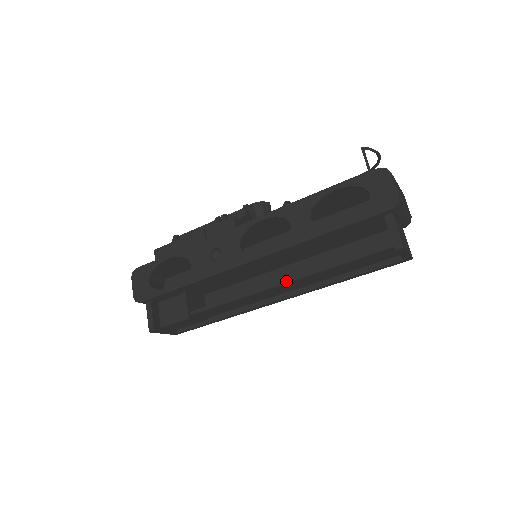
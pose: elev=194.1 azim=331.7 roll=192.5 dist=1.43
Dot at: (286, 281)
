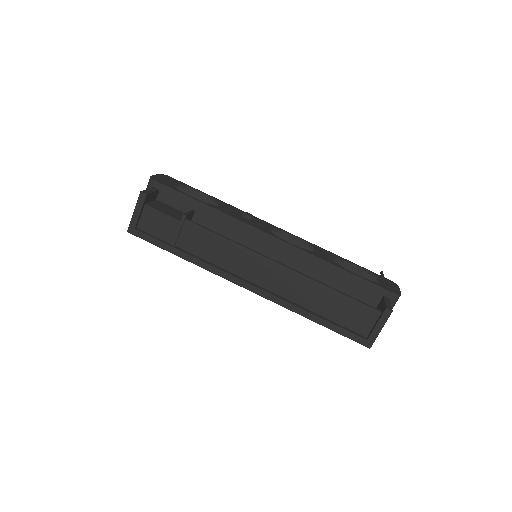
Dot at: (286, 266)
